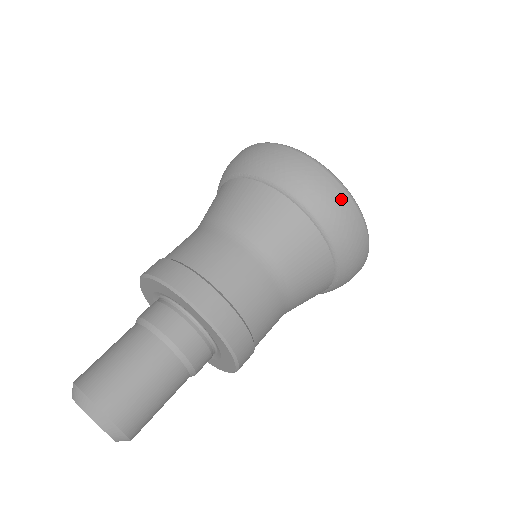
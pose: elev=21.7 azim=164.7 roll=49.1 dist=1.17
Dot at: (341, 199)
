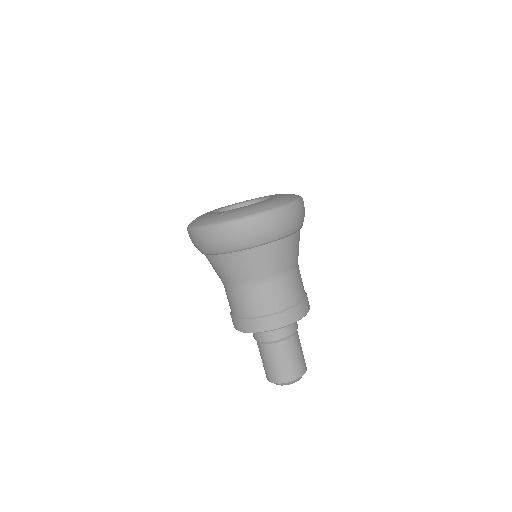
Dot at: (298, 211)
